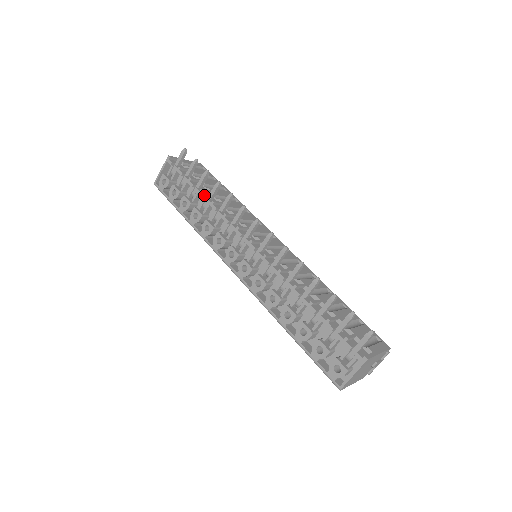
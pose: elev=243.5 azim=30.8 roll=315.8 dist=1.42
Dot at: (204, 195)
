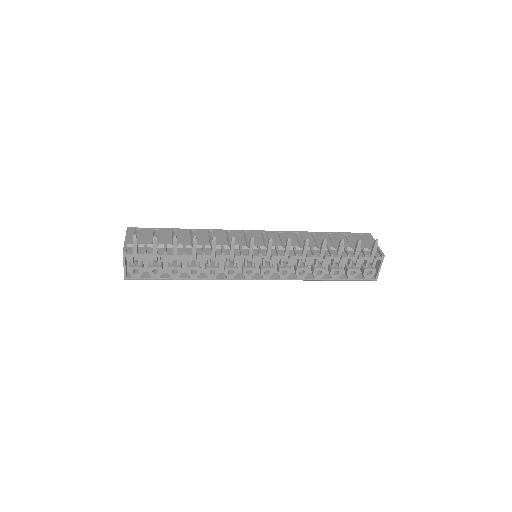
Dot at: (190, 255)
